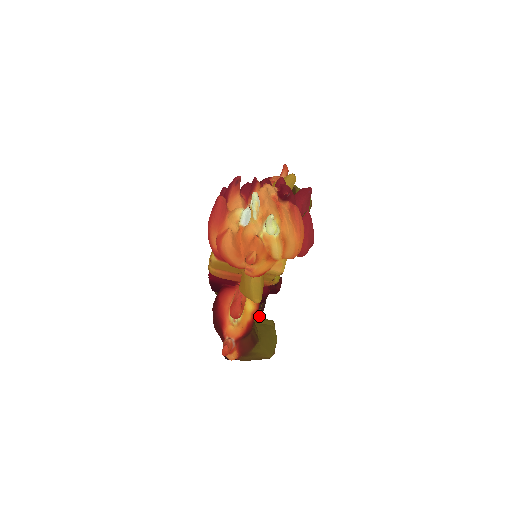
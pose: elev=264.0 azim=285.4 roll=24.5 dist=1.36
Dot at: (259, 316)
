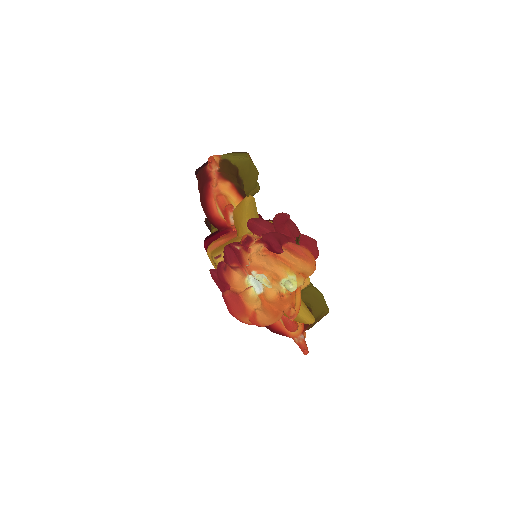
Dot at: occluded
